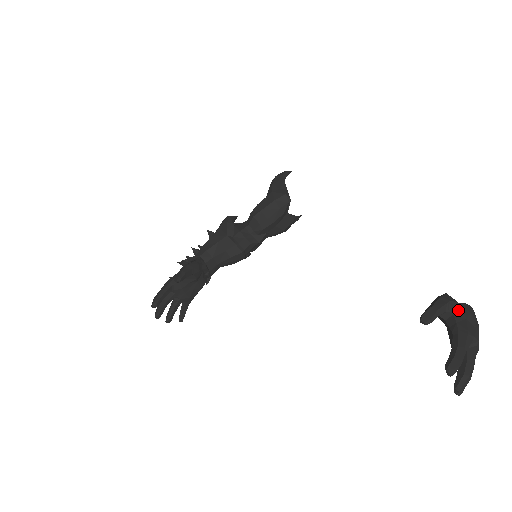
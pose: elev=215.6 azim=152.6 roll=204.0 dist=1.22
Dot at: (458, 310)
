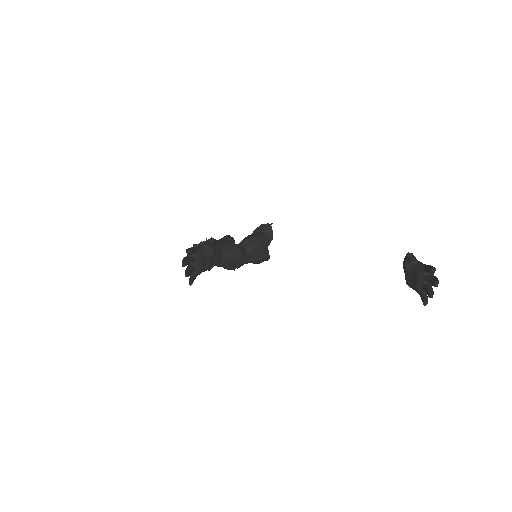
Dot at: (419, 261)
